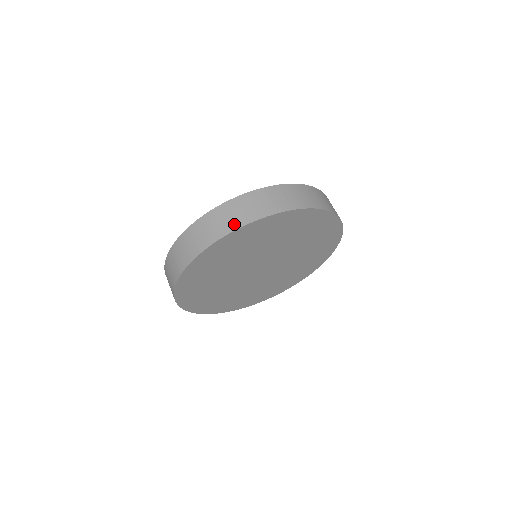
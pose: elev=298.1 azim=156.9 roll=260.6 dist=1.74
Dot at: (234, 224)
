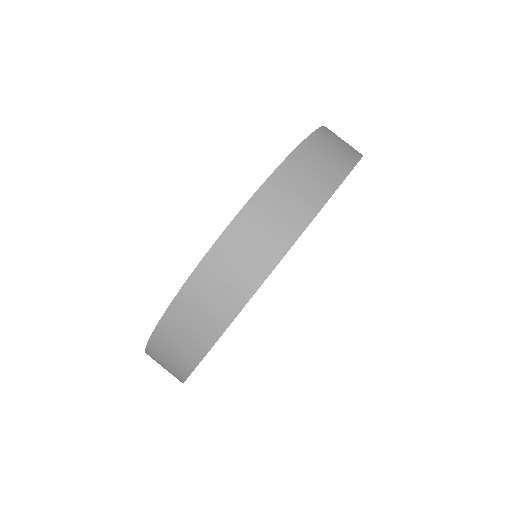
Dot at: (255, 273)
